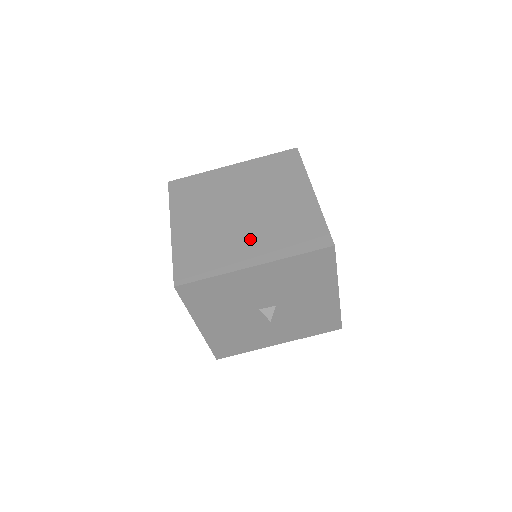
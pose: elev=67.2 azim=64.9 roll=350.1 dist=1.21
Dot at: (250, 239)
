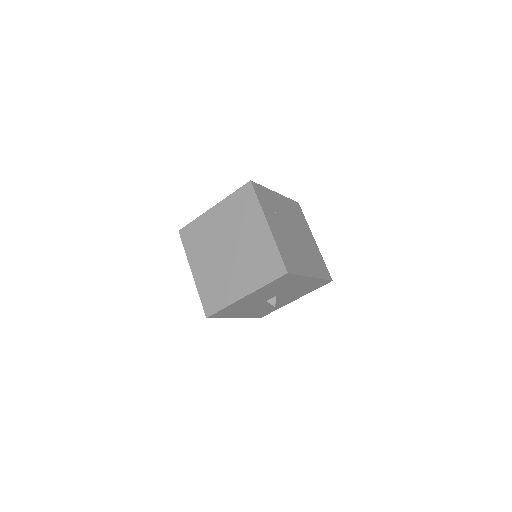
Dot at: (238, 275)
